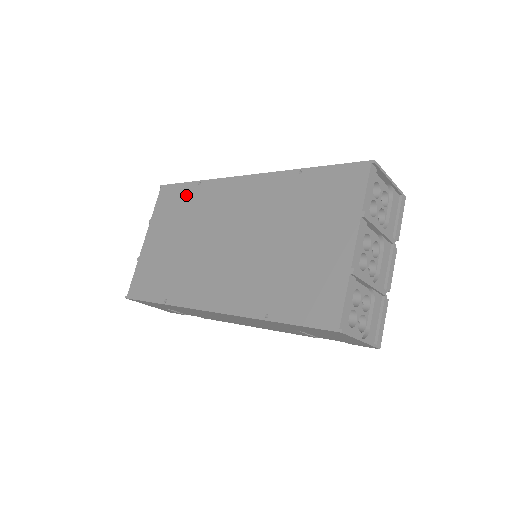
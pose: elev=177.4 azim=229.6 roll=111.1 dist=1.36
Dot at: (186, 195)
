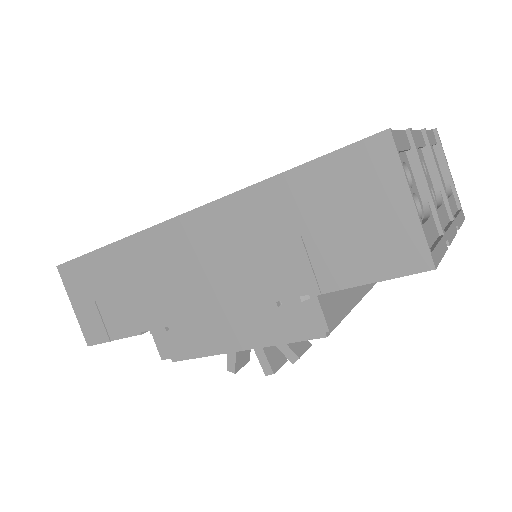
Dot at: occluded
